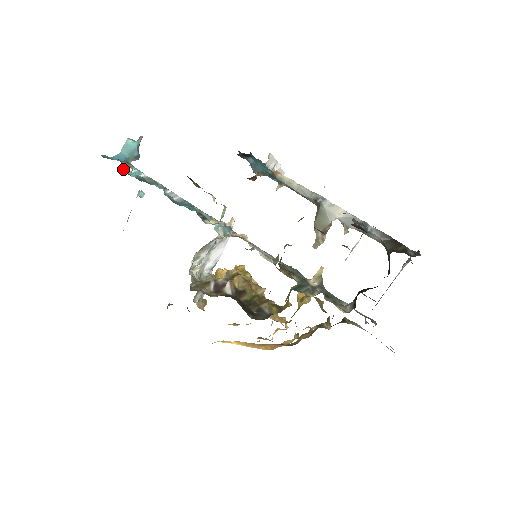
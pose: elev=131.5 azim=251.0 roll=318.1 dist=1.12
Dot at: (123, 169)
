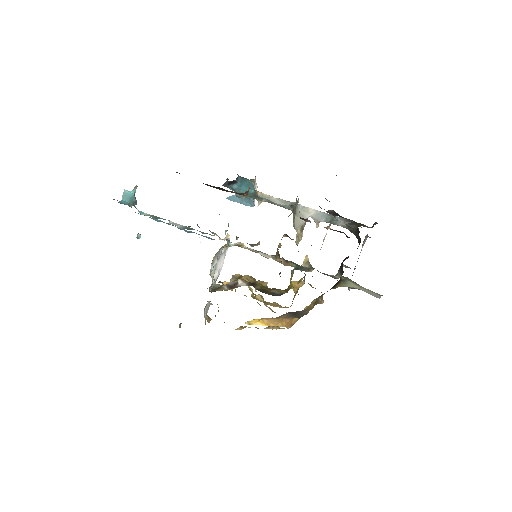
Dot at: occluded
